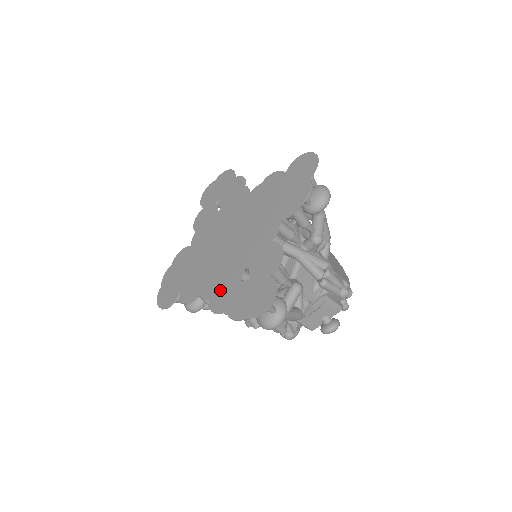
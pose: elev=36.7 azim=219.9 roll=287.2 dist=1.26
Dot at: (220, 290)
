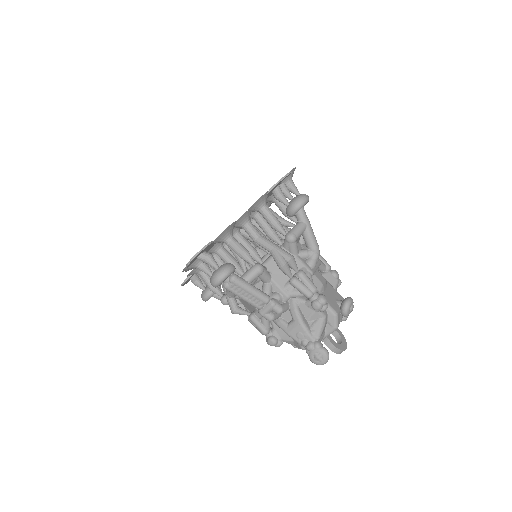
Dot at: occluded
